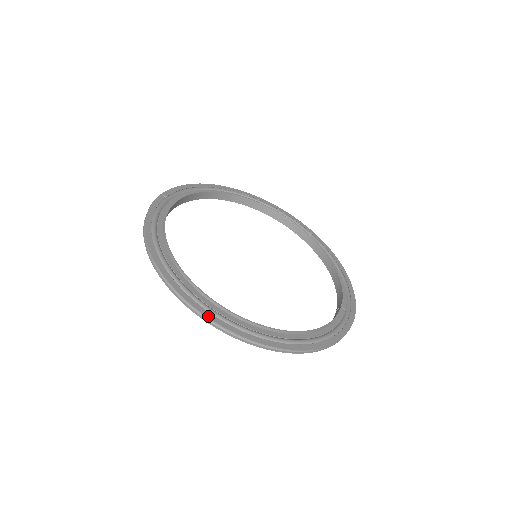
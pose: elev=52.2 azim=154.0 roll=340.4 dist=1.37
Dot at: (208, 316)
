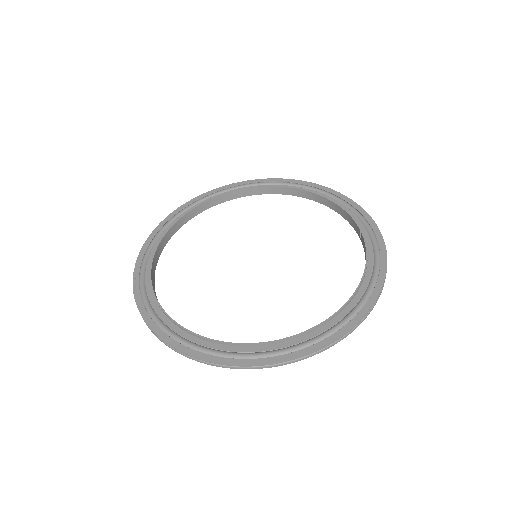
Dot at: (271, 362)
